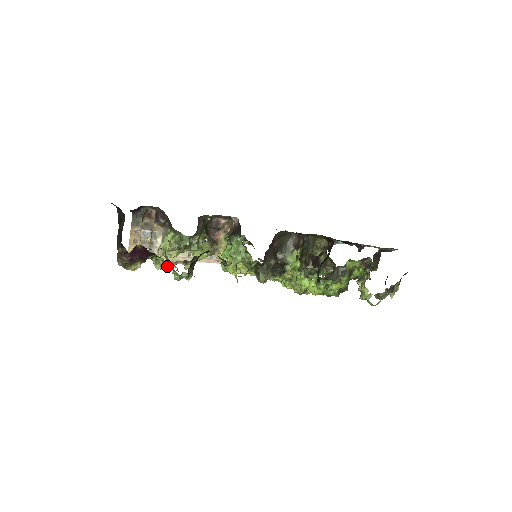
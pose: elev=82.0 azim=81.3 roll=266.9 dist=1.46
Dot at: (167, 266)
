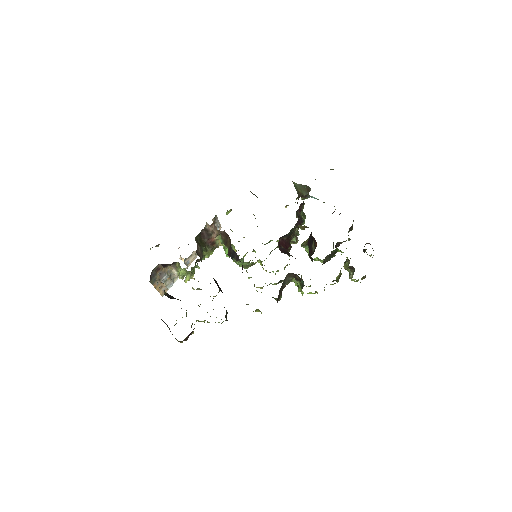
Dot at: occluded
